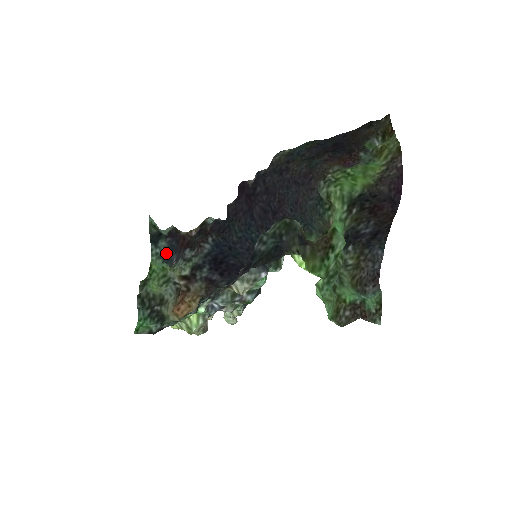
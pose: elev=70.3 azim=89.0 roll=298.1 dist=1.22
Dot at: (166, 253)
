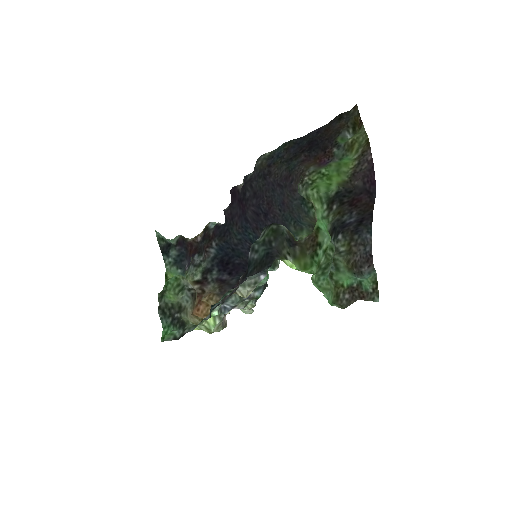
Dot at: (178, 260)
